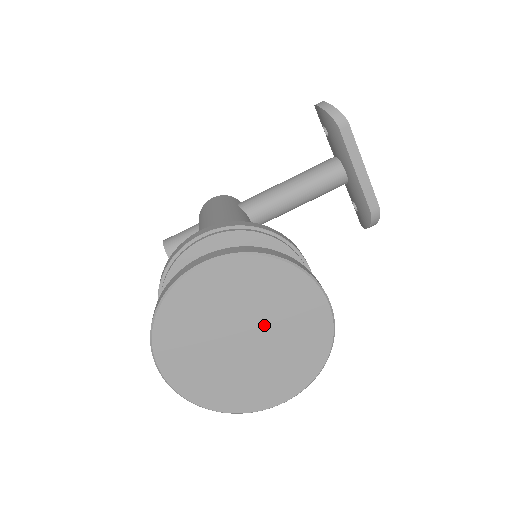
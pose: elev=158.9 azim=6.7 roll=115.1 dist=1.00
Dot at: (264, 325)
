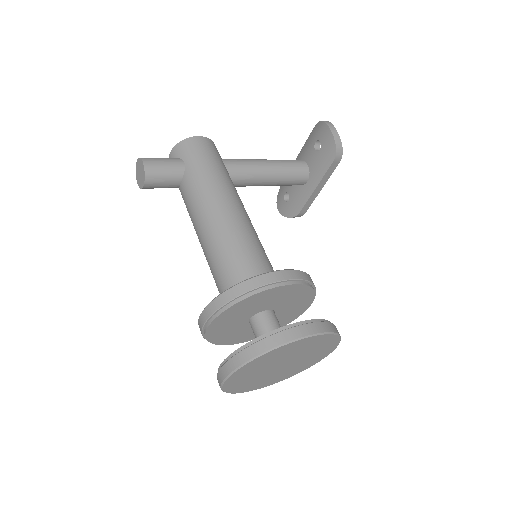
Dot at: (298, 360)
